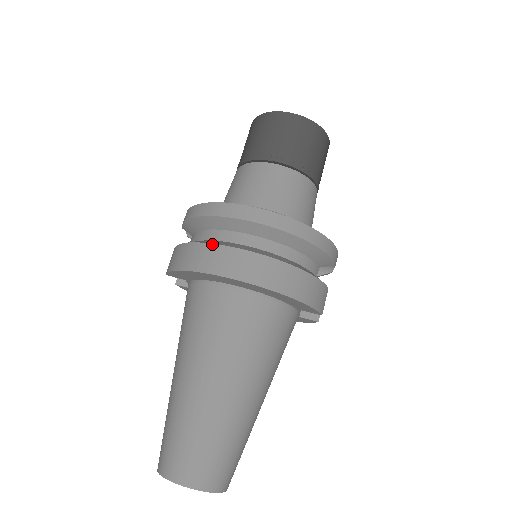
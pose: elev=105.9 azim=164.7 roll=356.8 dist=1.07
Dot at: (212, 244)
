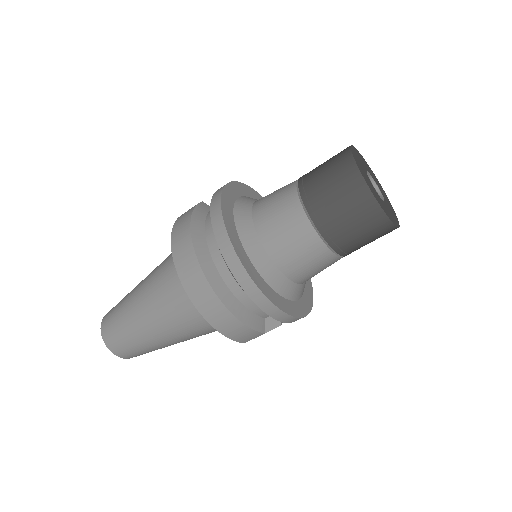
Dot at: (192, 241)
